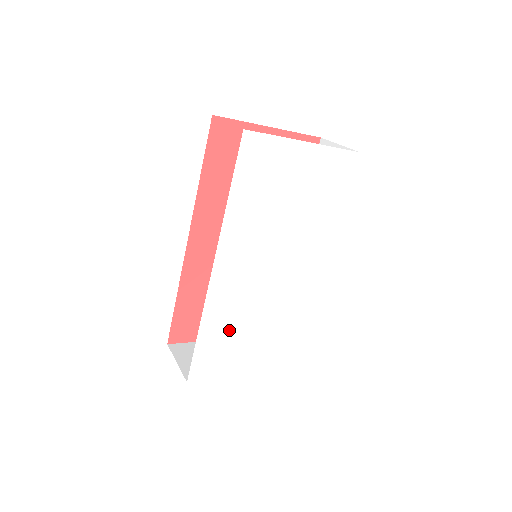
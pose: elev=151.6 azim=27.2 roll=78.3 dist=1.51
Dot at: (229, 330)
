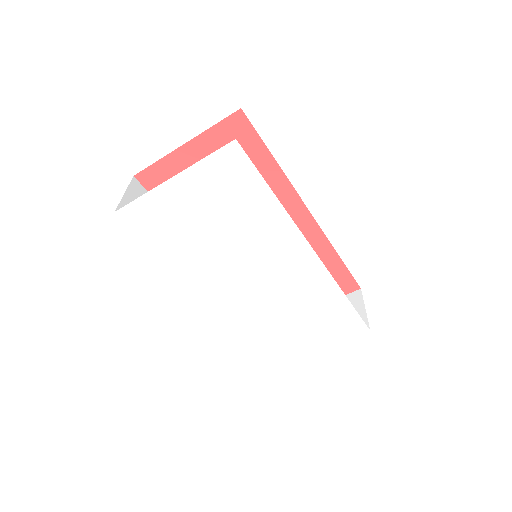
Dot at: (265, 329)
